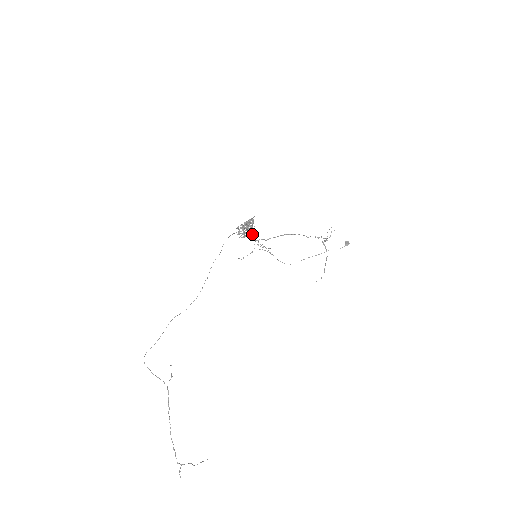
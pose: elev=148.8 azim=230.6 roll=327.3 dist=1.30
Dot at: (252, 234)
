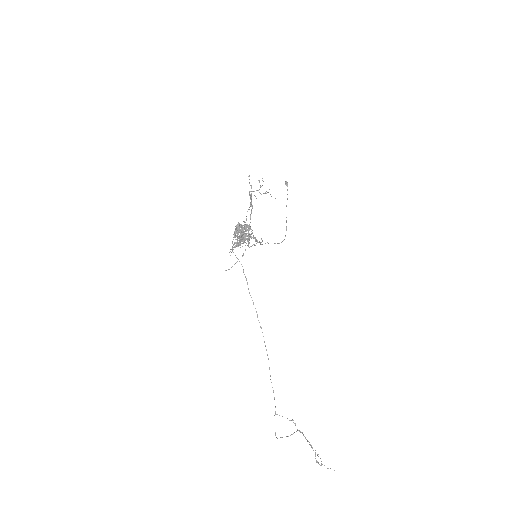
Dot at: (256, 239)
